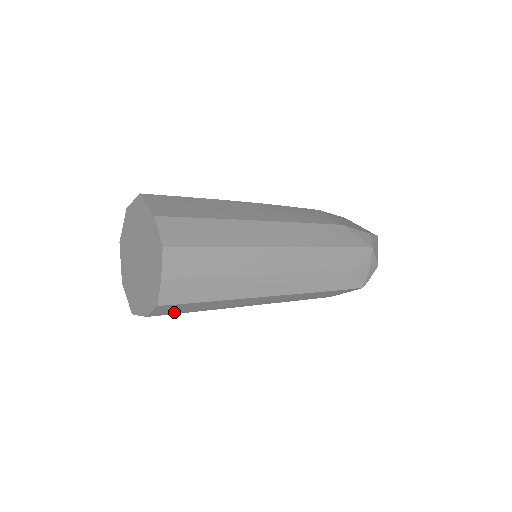
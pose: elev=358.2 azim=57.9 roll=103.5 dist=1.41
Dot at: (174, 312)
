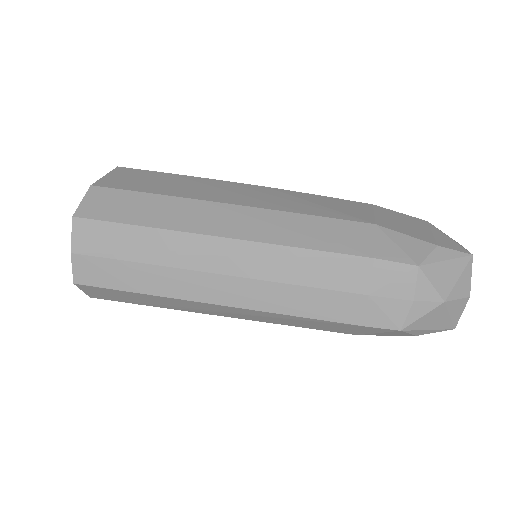
Dot at: (115, 299)
